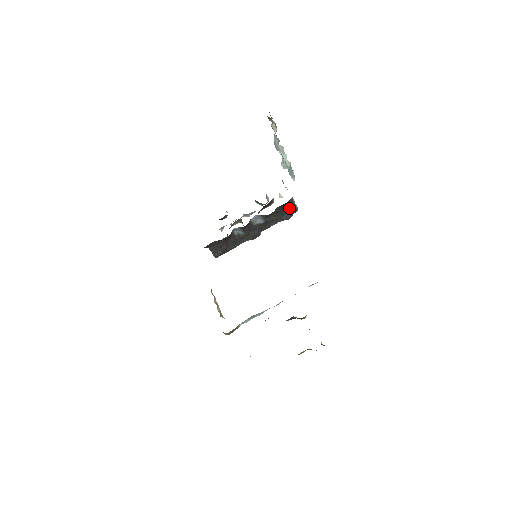
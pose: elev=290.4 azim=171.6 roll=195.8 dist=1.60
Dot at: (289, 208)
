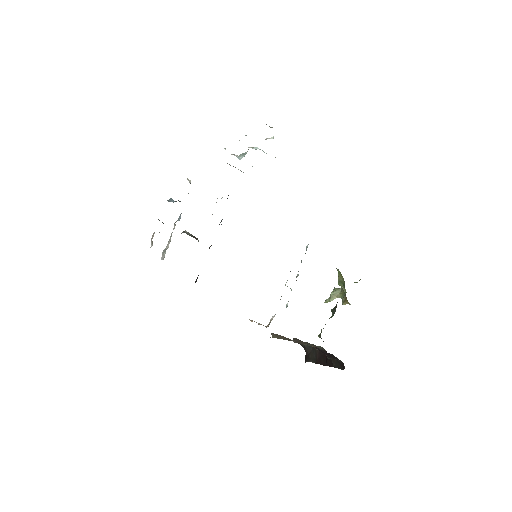
Dot at: occluded
